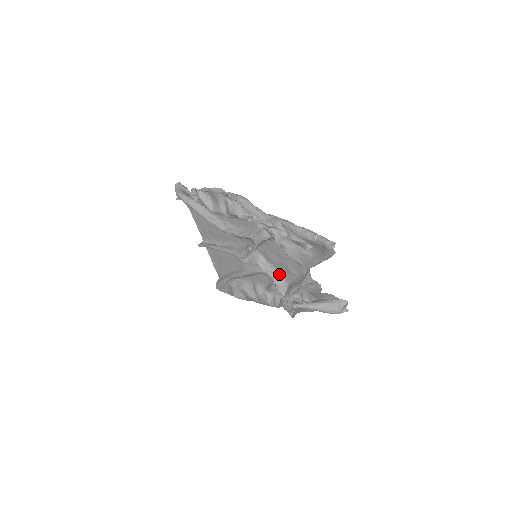
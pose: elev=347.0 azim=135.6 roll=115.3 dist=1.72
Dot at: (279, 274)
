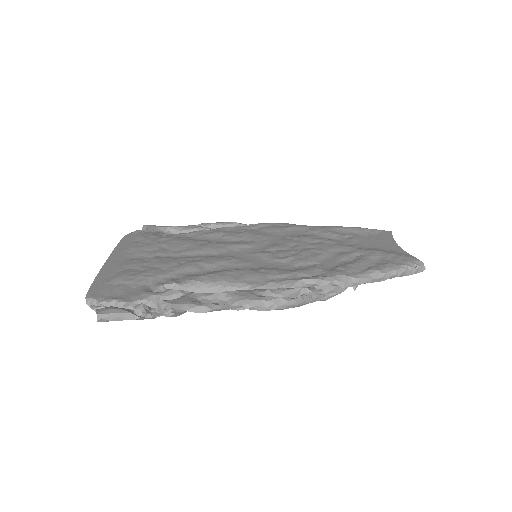
Dot at: occluded
